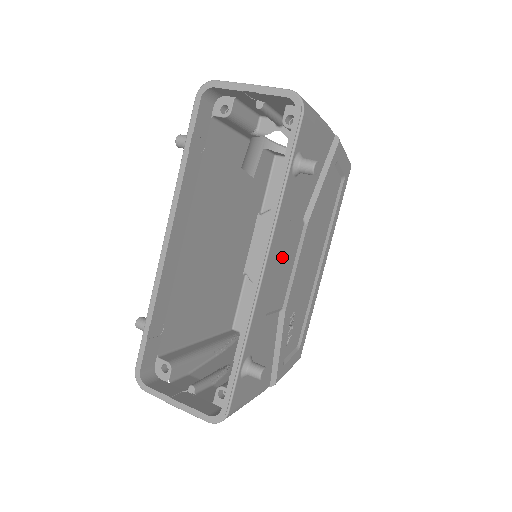
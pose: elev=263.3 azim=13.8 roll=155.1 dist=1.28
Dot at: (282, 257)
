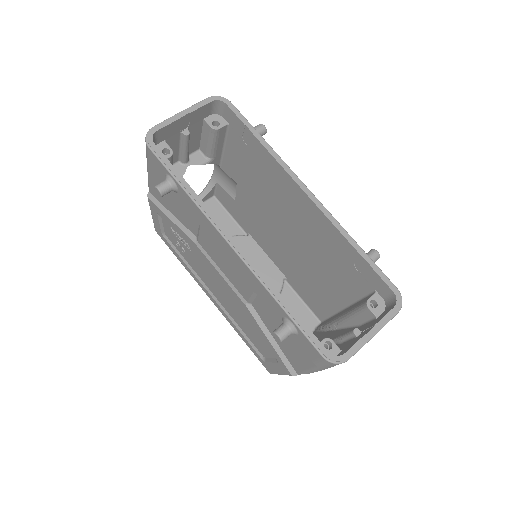
Dot at: occluded
